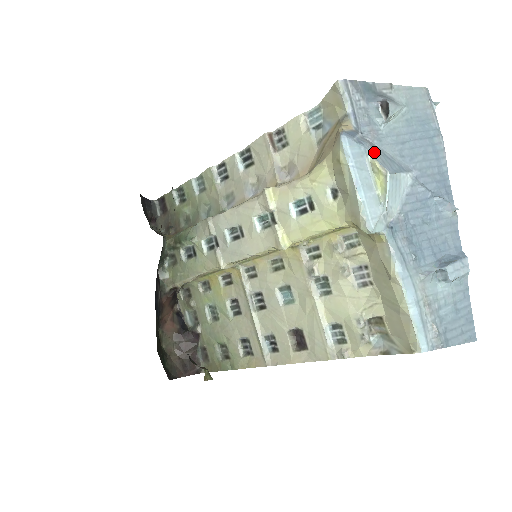
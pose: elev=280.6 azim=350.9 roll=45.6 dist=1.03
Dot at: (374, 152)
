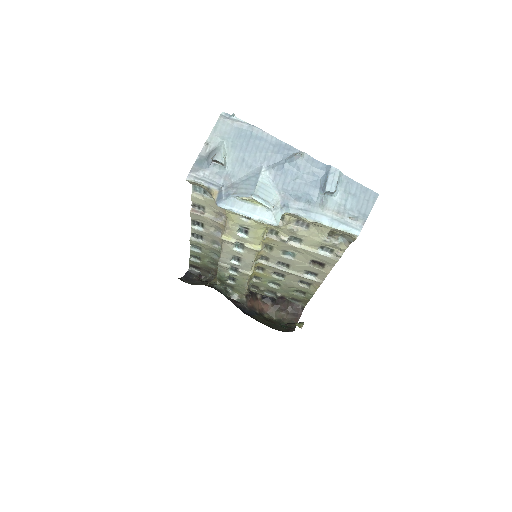
Dot at: (237, 190)
